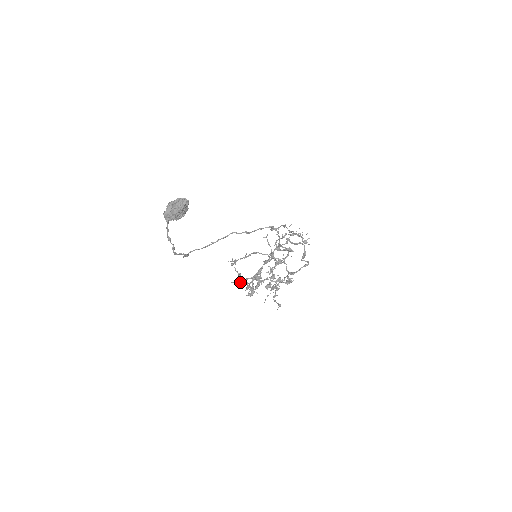
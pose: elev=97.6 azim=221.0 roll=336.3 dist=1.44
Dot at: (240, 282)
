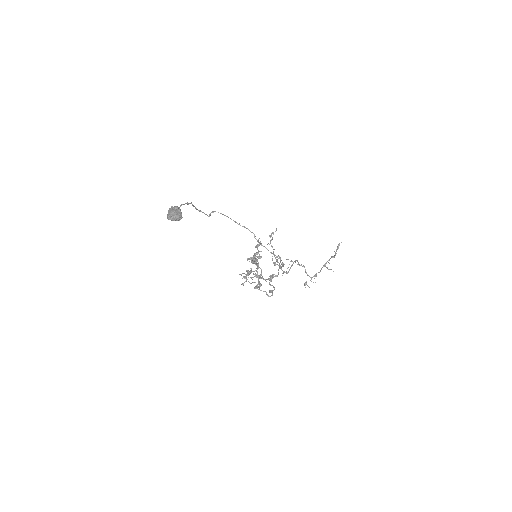
Dot at: (256, 247)
